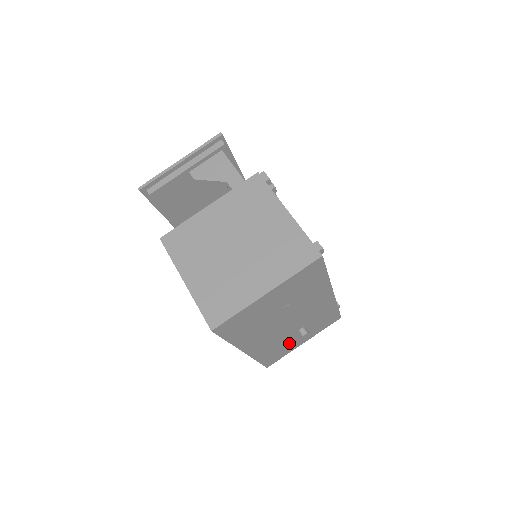
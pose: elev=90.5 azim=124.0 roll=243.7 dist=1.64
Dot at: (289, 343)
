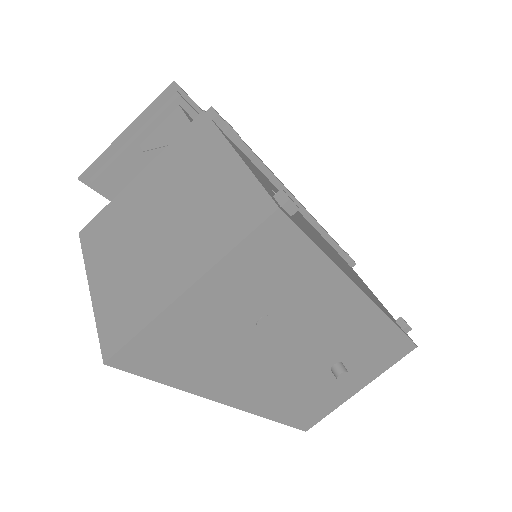
Dot at: (325, 390)
